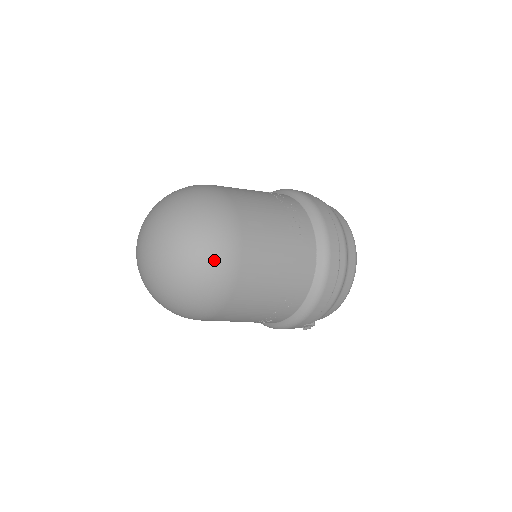
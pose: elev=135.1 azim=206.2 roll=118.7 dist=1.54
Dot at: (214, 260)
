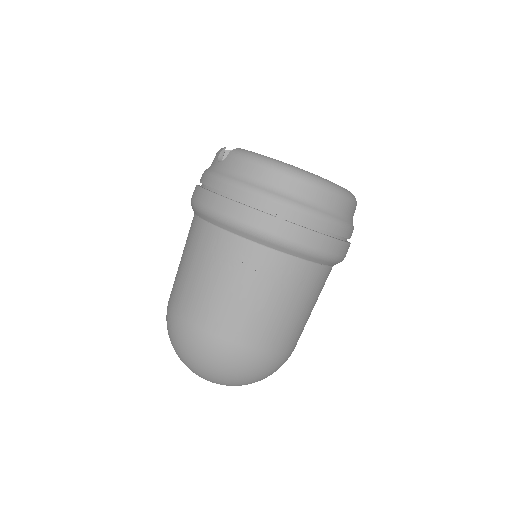
Dot at: (275, 371)
